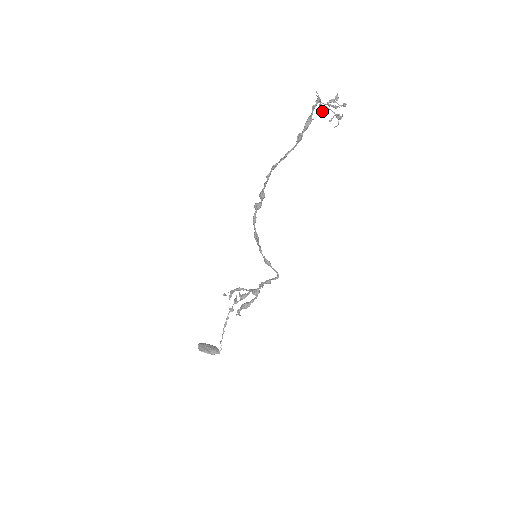
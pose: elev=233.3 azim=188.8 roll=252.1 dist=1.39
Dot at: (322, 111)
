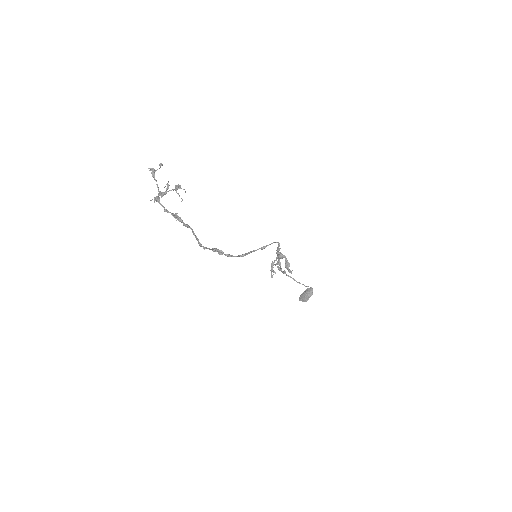
Dot at: occluded
